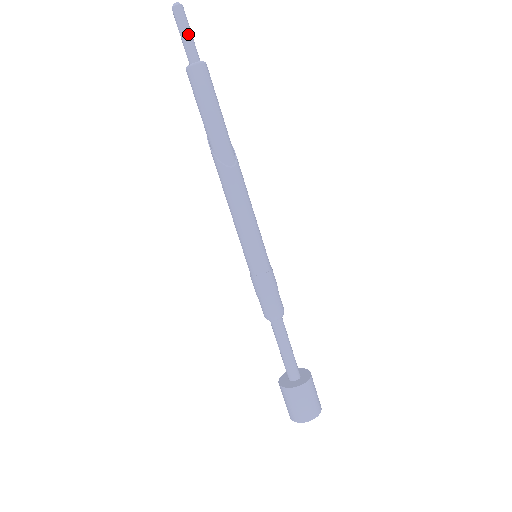
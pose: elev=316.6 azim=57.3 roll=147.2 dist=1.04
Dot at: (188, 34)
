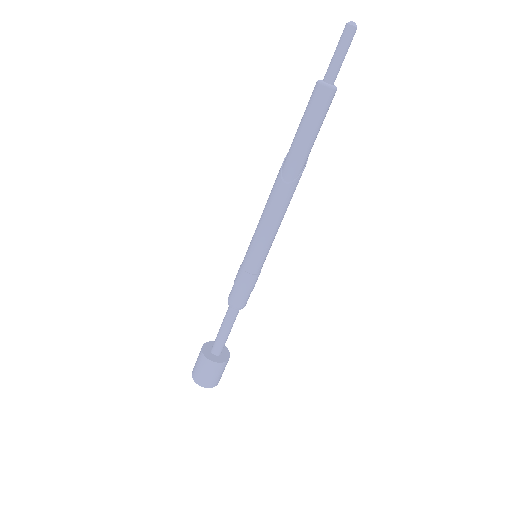
Dot at: (339, 55)
